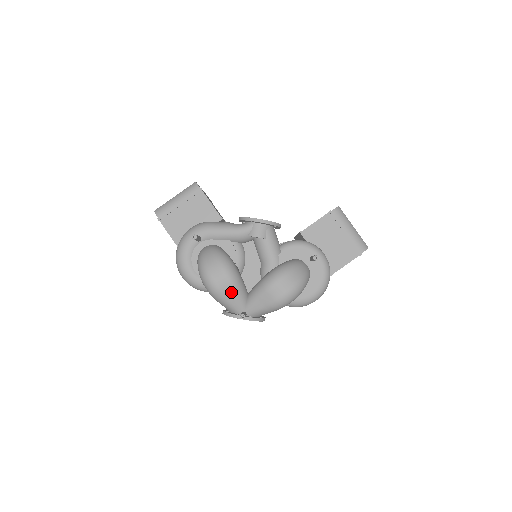
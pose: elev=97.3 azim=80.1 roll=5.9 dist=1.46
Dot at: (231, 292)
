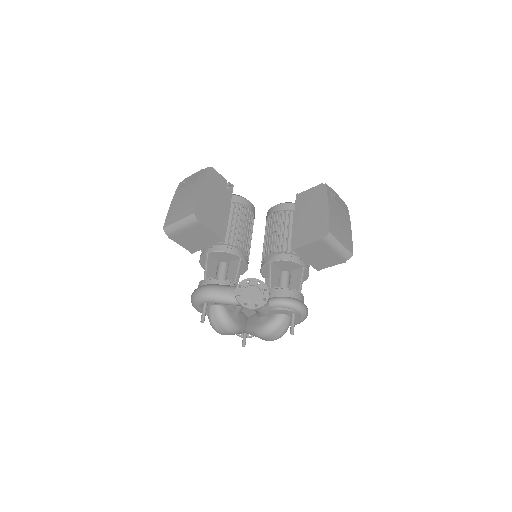
Dot at: (234, 334)
